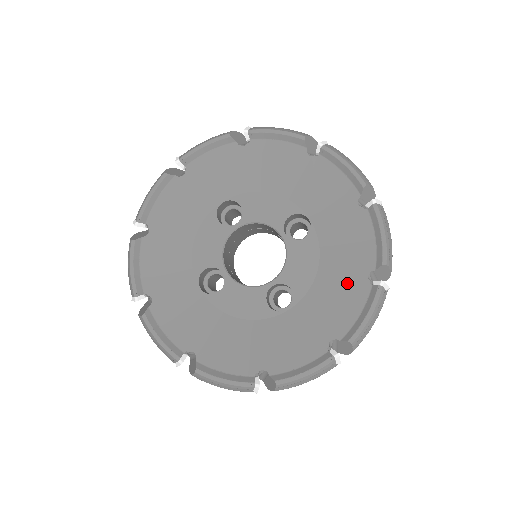
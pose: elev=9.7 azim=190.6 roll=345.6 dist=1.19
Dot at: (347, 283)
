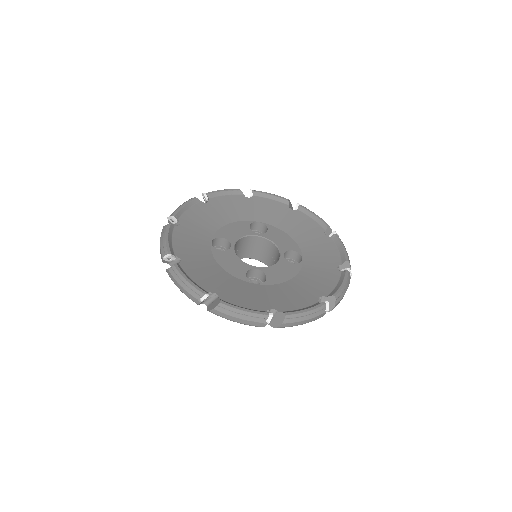
Dot at: (304, 293)
